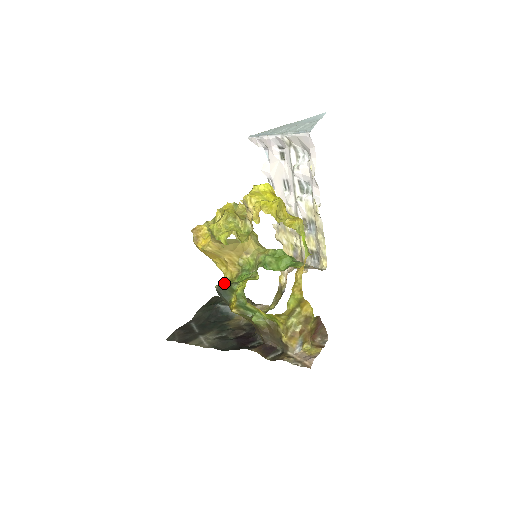
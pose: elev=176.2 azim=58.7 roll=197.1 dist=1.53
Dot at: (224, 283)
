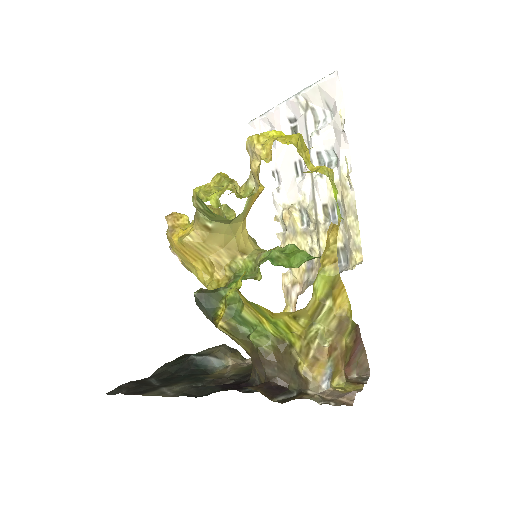
Dot at: (207, 290)
